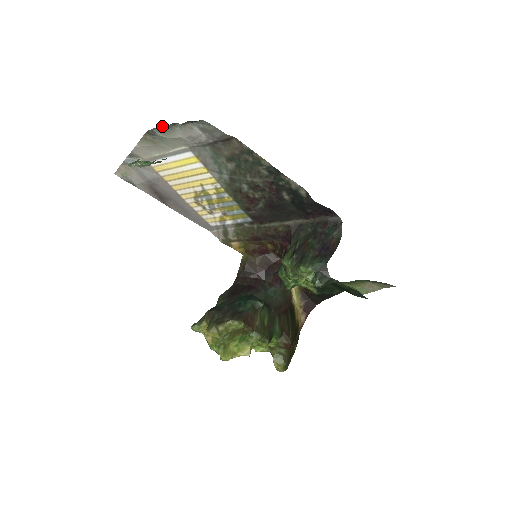
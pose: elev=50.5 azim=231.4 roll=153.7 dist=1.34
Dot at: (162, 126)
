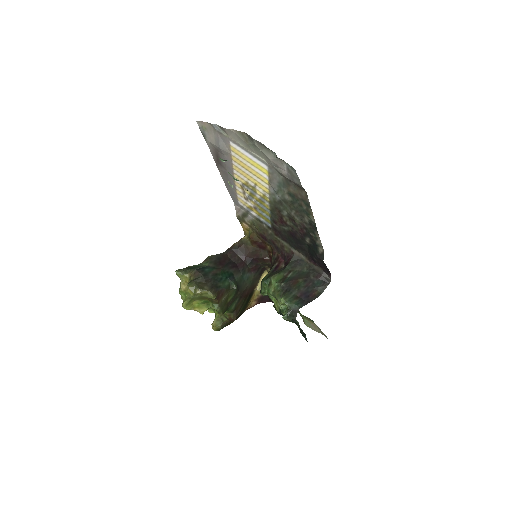
Dot at: occluded
